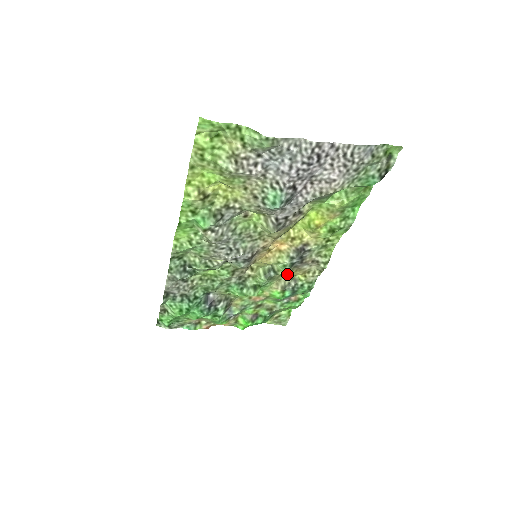
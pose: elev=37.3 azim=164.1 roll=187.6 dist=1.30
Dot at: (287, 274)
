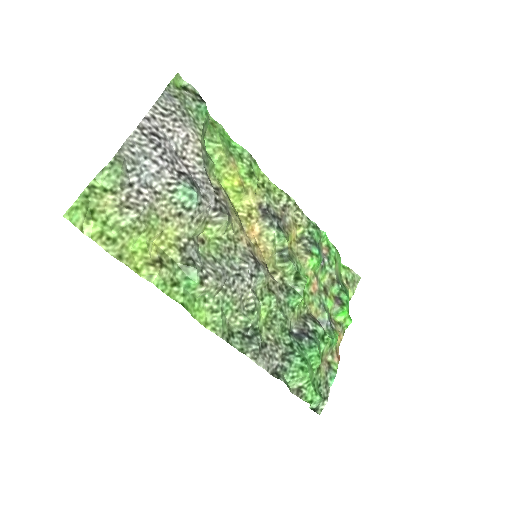
Dot at: (292, 243)
